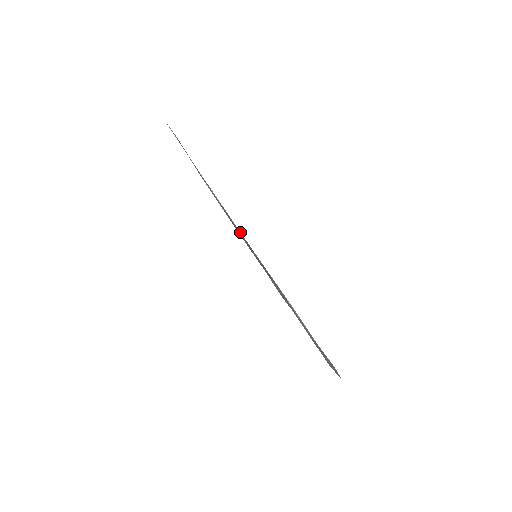
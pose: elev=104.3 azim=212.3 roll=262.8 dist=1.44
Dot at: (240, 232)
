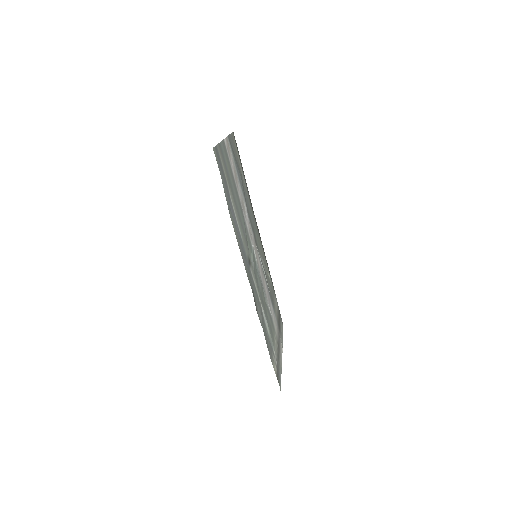
Dot at: occluded
